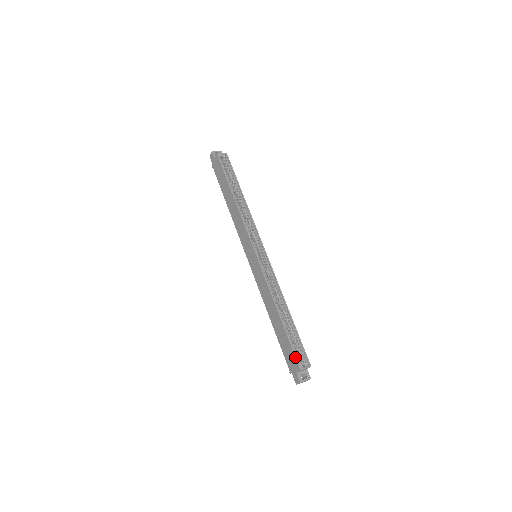
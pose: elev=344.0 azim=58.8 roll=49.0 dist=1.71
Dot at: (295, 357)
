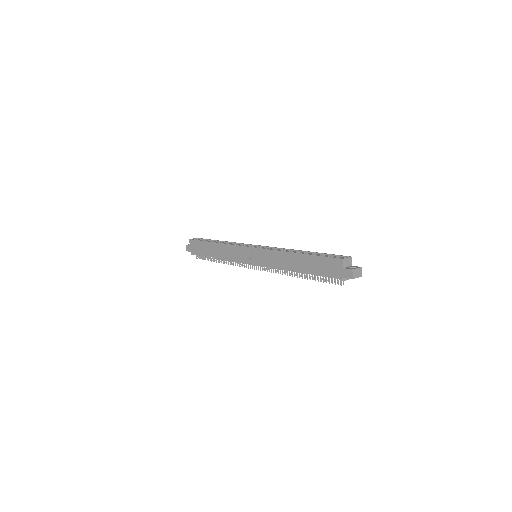
Dot at: (331, 257)
